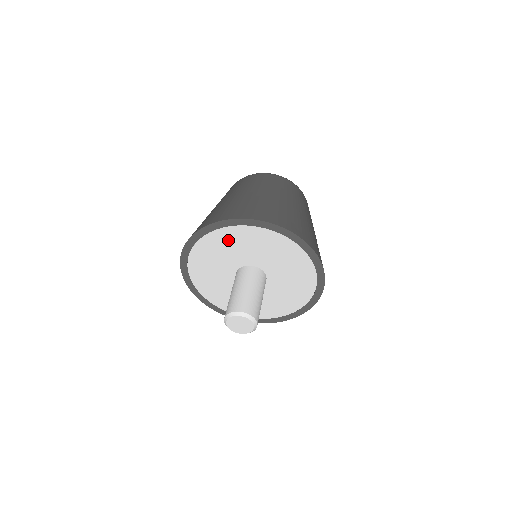
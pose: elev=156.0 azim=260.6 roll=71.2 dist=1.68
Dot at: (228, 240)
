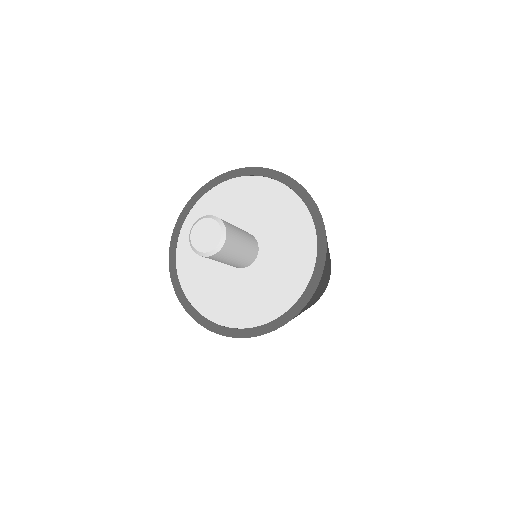
Dot at: (220, 202)
